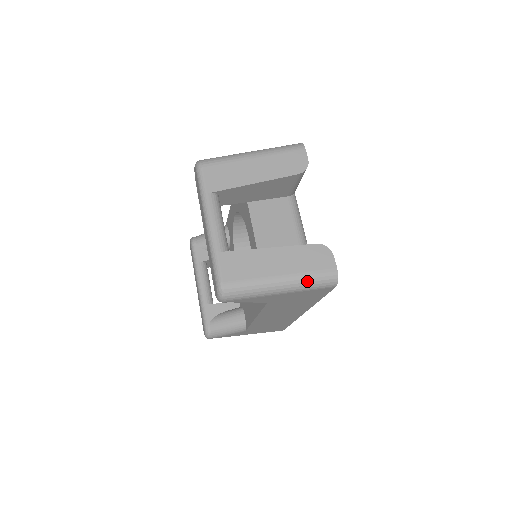
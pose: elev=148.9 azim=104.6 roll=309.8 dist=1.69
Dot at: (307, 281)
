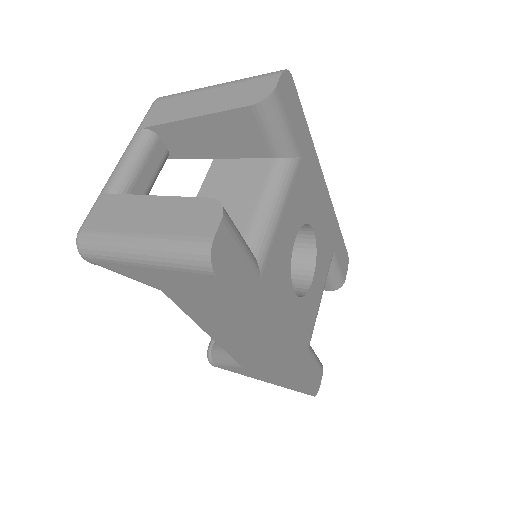
Dot at: (168, 249)
